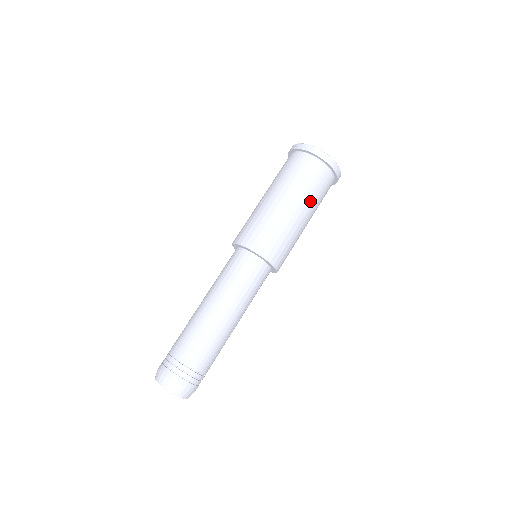
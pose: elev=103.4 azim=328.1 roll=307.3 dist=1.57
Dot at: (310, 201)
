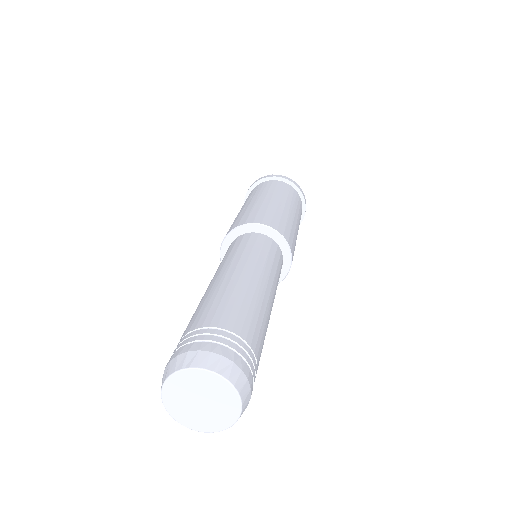
Dot at: (269, 193)
